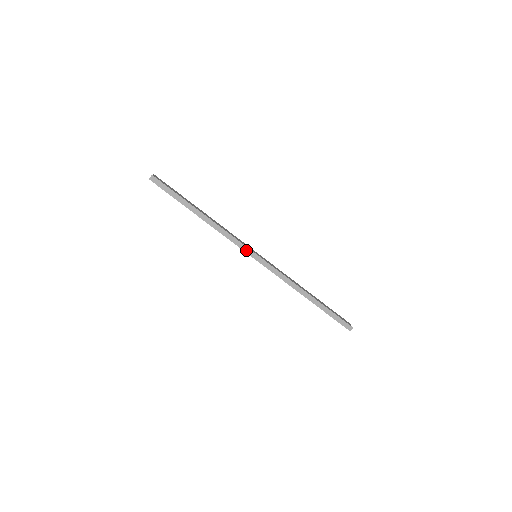
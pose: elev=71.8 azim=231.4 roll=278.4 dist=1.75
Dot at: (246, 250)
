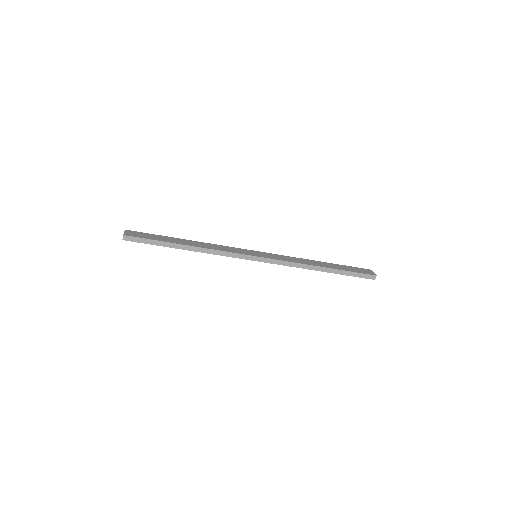
Dot at: (244, 257)
